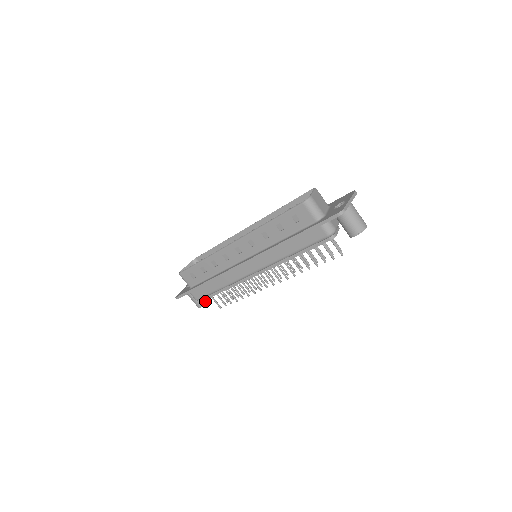
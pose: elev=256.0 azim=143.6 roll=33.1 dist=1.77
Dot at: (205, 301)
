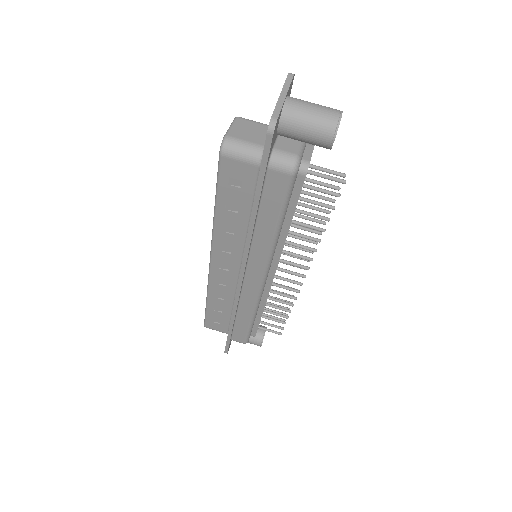
Dot at: (260, 335)
